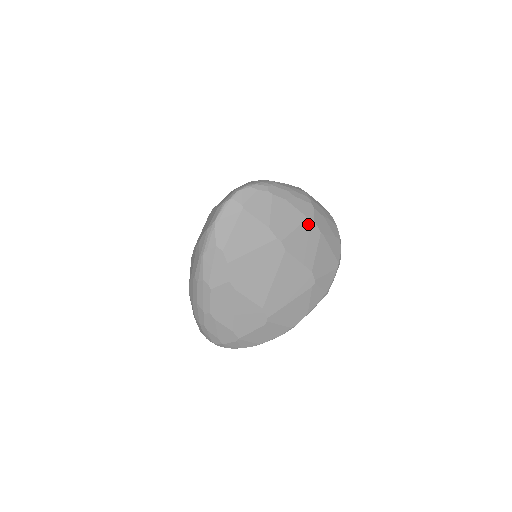
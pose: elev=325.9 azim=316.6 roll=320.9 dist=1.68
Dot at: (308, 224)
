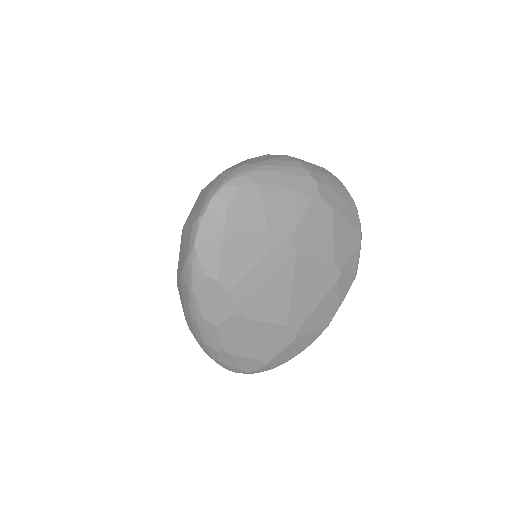
Dot at: (315, 205)
